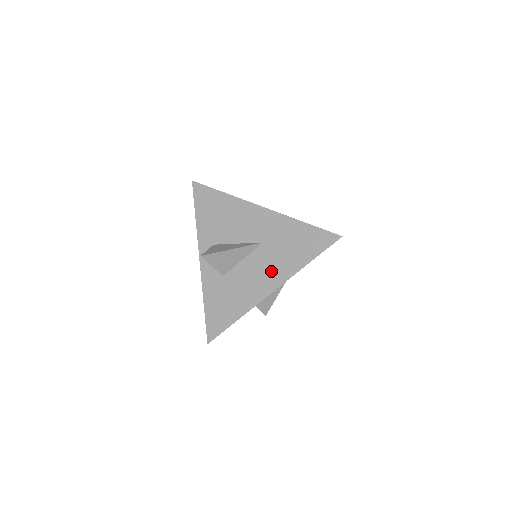
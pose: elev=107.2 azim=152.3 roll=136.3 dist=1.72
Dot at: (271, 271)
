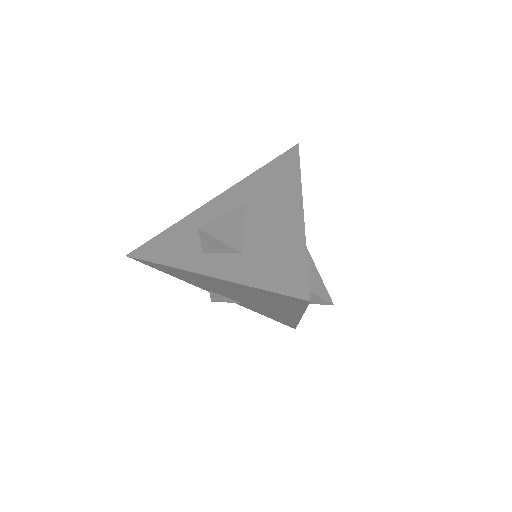
Dot at: (280, 203)
